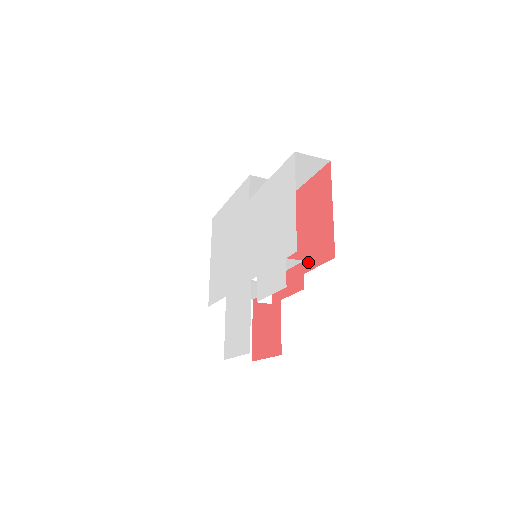
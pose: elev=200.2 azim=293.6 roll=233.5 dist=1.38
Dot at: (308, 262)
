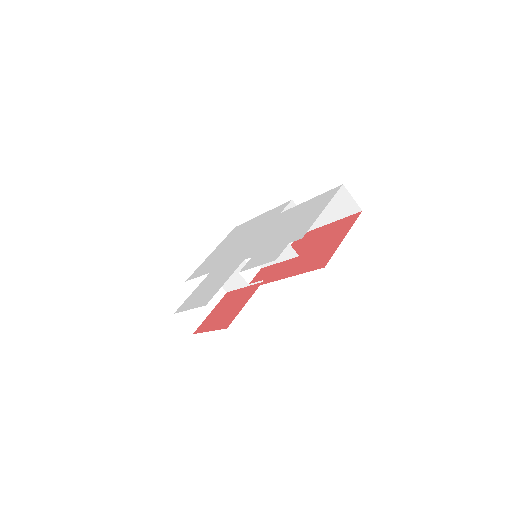
Dot at: (298, 270)
